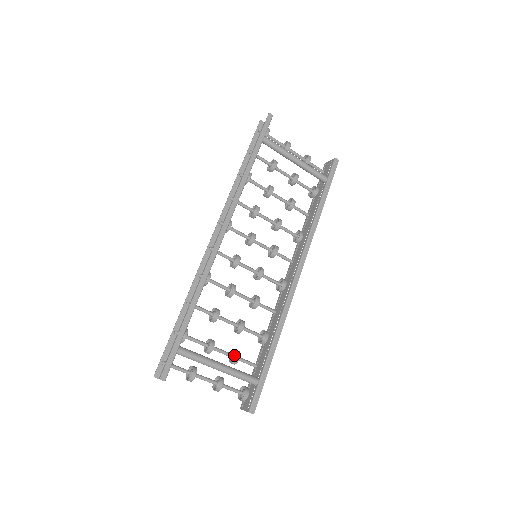
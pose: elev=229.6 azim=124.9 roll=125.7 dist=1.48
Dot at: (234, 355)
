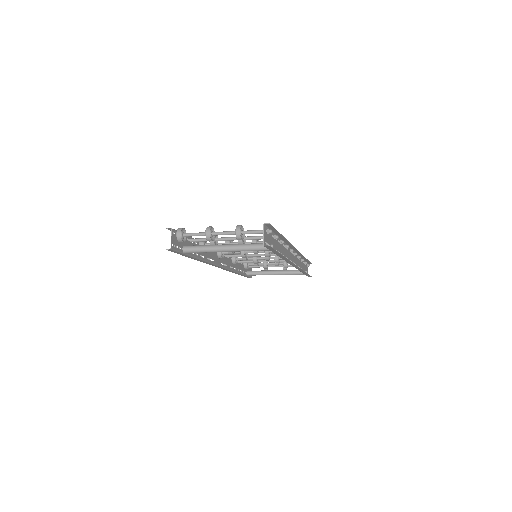
Dot at: (284, 265)
